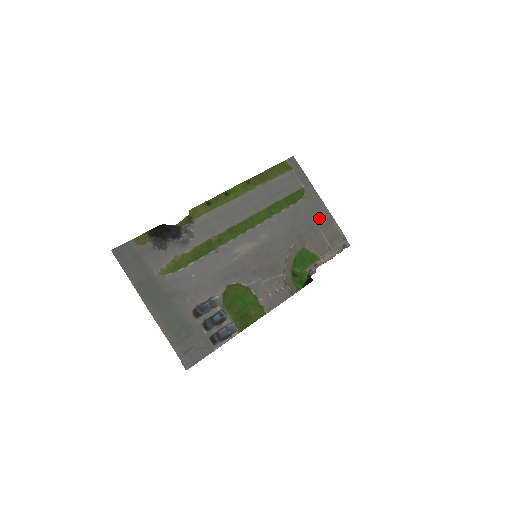
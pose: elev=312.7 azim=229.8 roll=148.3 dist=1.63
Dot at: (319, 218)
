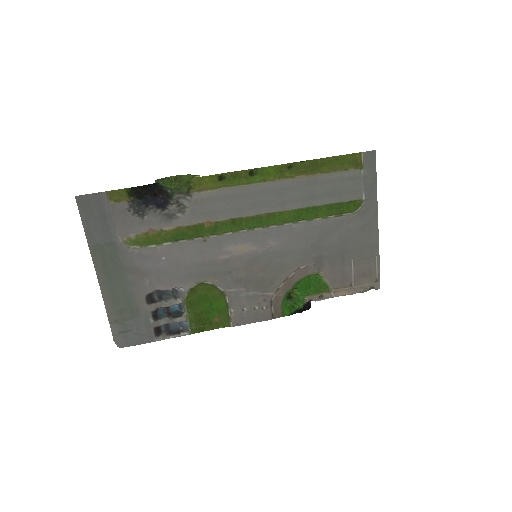
Dot at: (360, 245)
